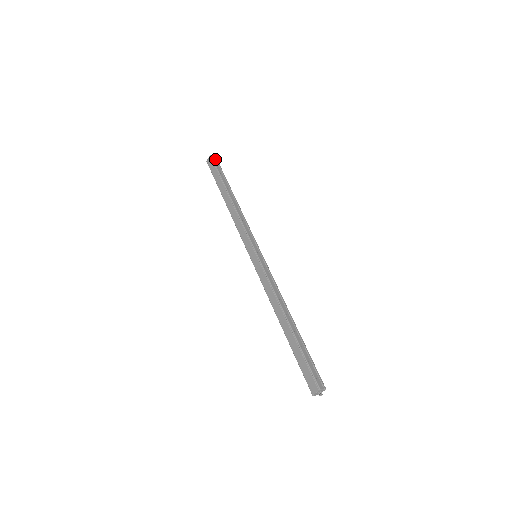
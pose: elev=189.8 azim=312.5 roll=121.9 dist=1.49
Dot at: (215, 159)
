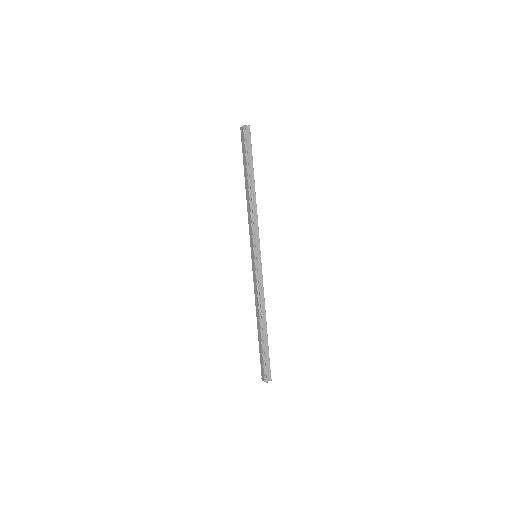
Dot at: (248, 130)
